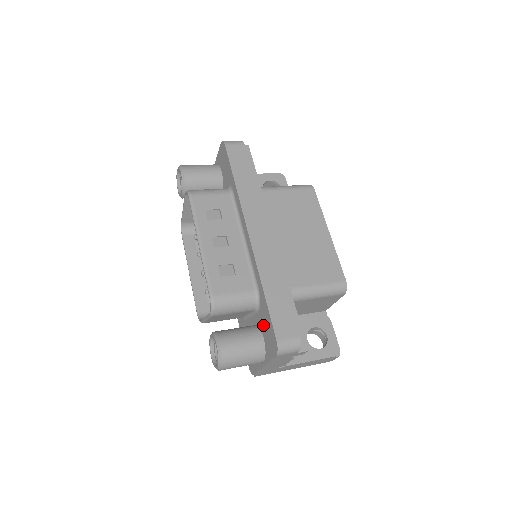
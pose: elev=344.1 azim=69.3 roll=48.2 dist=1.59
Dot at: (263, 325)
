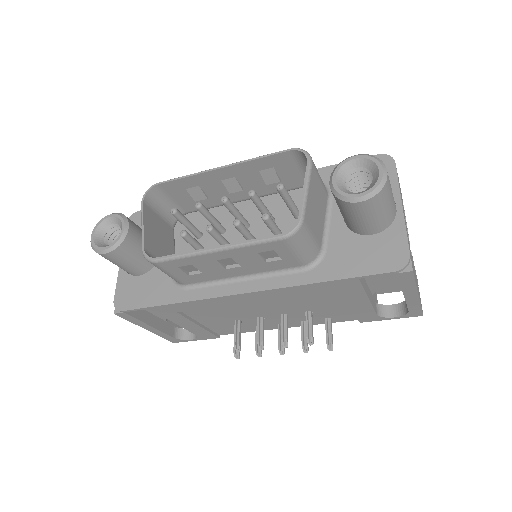
Dot at: occluded
